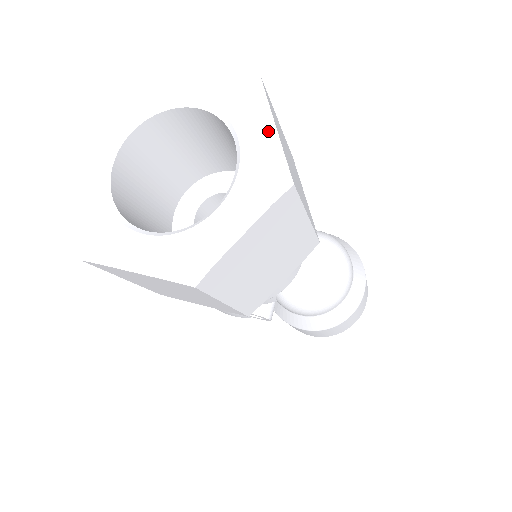
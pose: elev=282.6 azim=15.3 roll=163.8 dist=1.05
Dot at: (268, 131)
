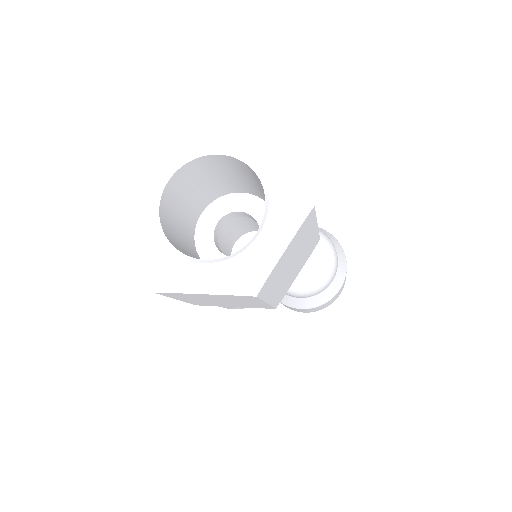
Dot at: (285, 167)
